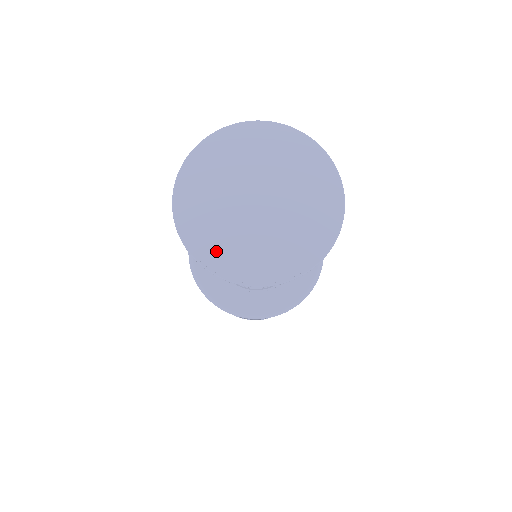
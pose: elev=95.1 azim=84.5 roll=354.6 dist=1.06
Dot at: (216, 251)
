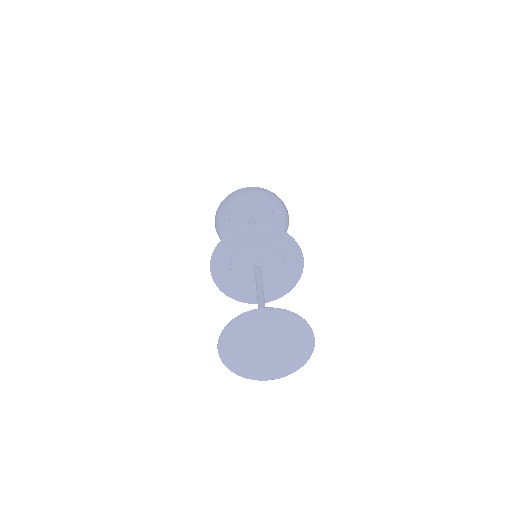
Dot at: (248, 371)
